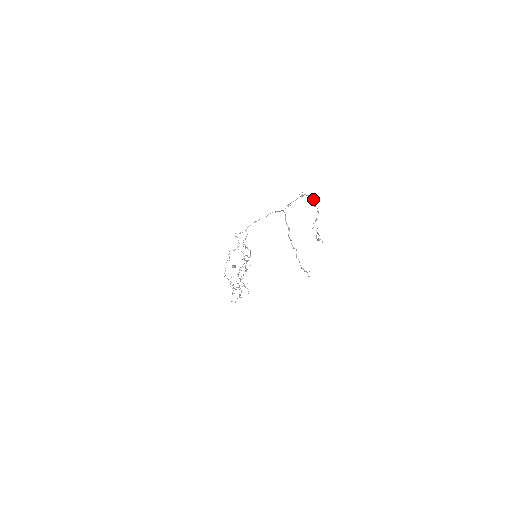
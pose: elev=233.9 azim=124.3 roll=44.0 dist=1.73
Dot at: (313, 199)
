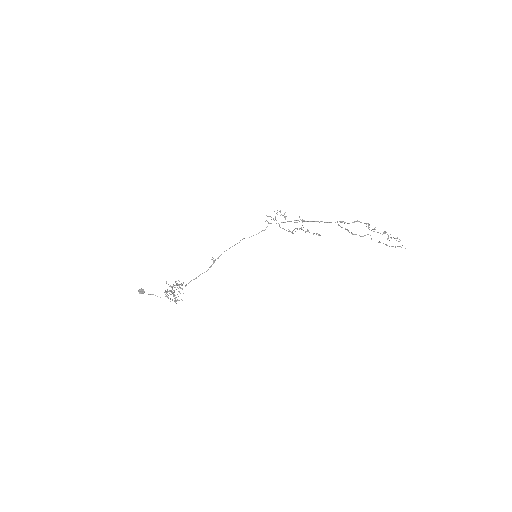
Dot at: (368, 228)
